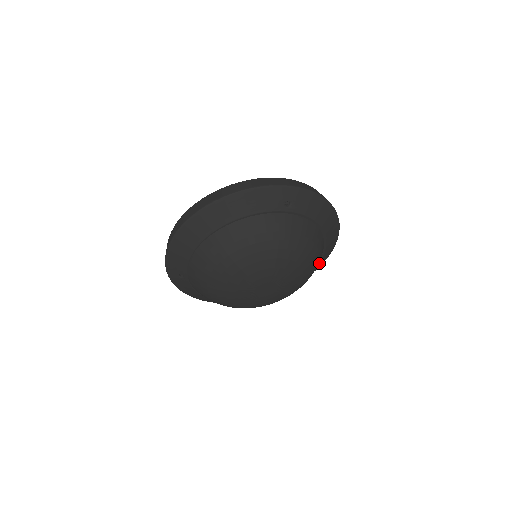
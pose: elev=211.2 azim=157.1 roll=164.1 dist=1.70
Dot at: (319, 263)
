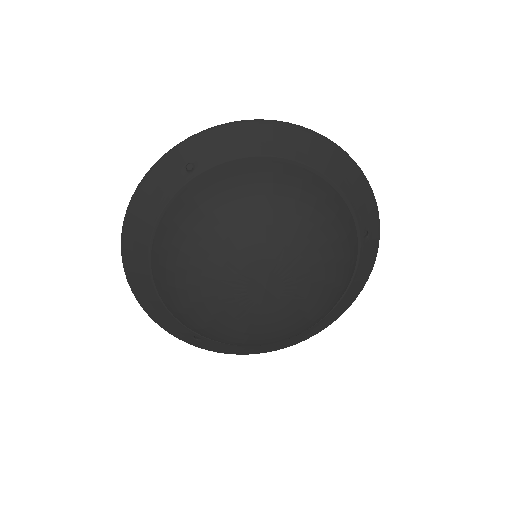
Dot at: (352, 201)
